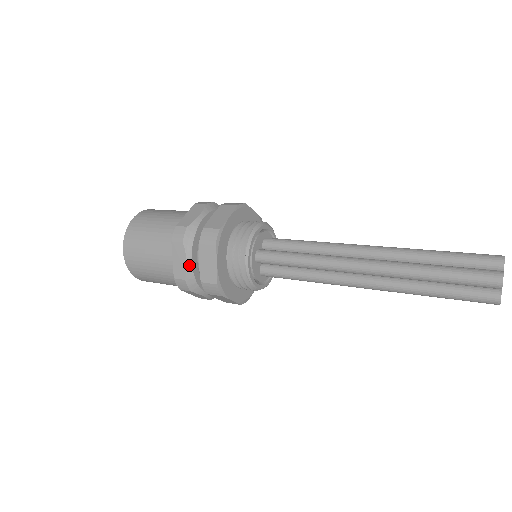
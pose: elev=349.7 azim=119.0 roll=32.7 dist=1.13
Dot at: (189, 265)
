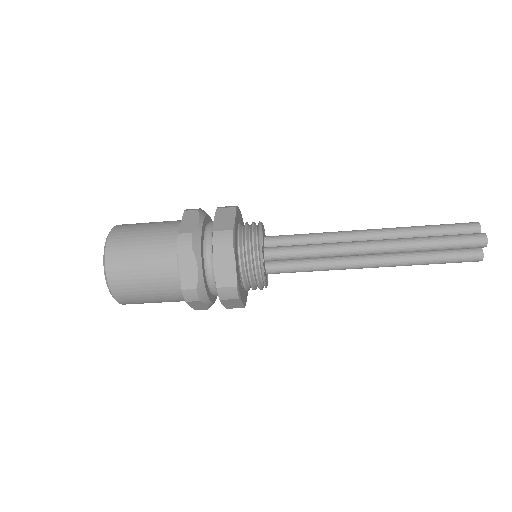
Dot at: (200, 272)
